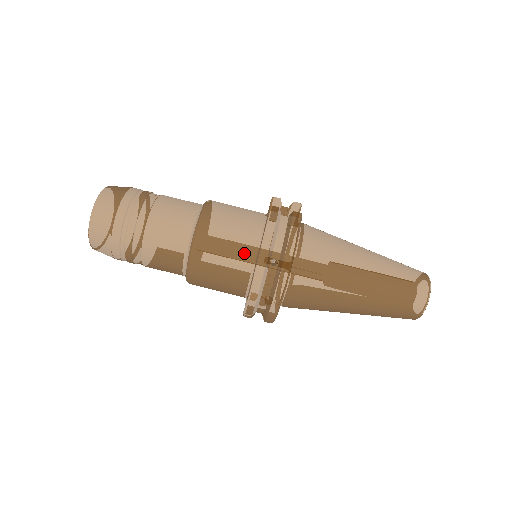
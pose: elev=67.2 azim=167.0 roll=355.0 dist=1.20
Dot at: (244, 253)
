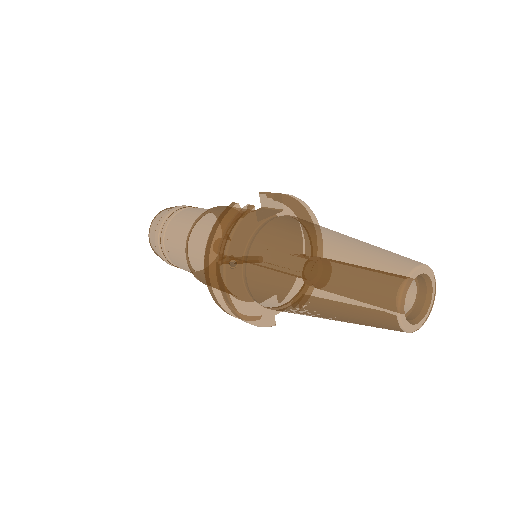
Dot at: occluded
